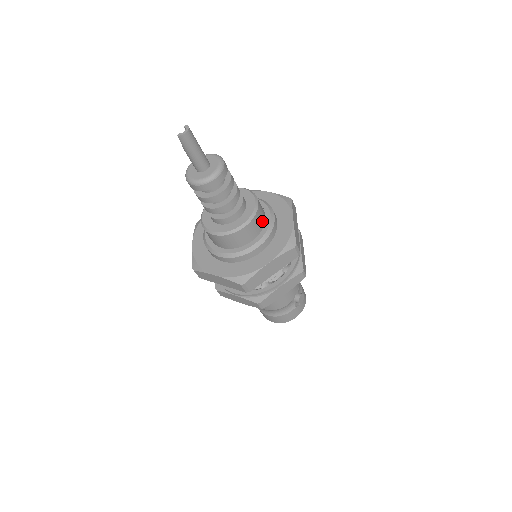
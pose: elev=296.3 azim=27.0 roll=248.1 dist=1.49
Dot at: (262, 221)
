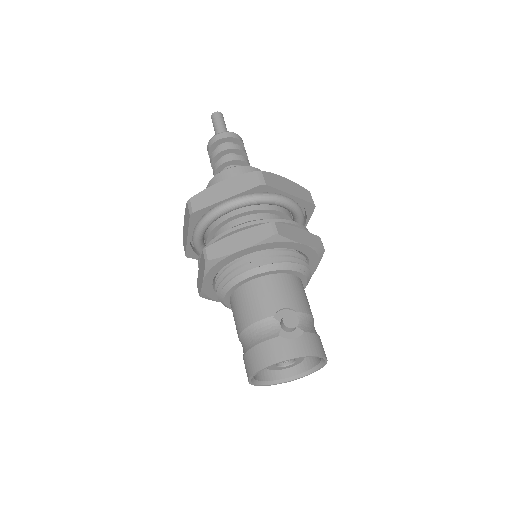
Dot at: occluded
